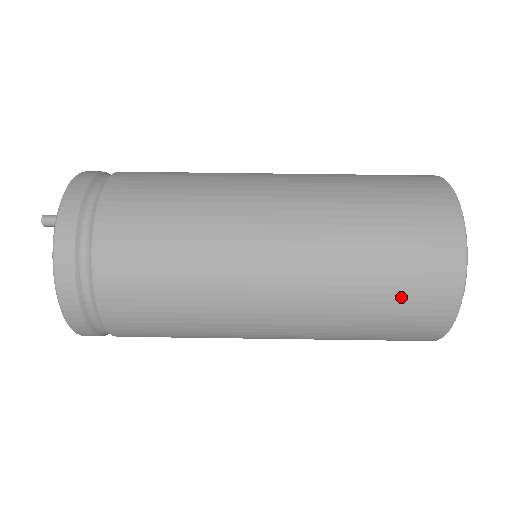
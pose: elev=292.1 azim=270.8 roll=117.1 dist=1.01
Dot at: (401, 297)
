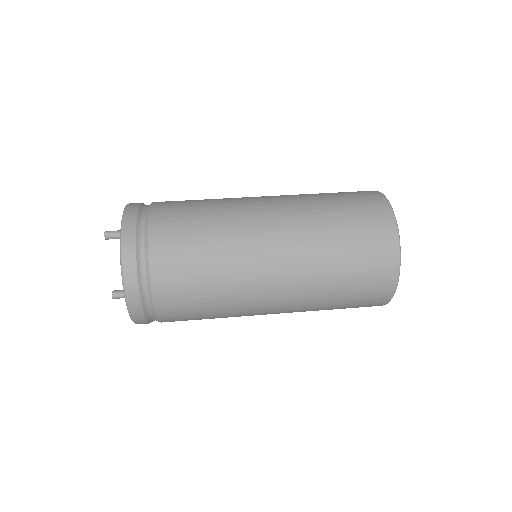
Dot at: (359, 240)
